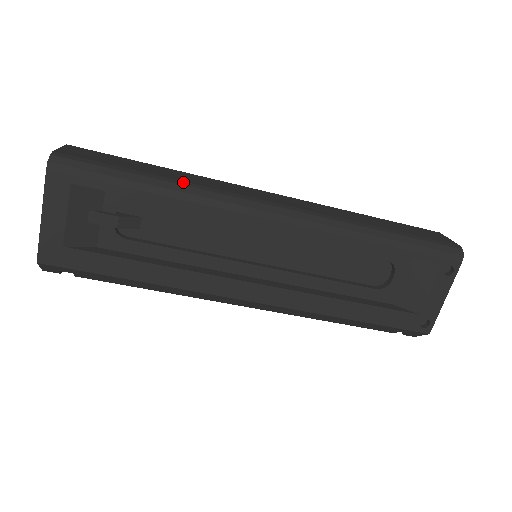
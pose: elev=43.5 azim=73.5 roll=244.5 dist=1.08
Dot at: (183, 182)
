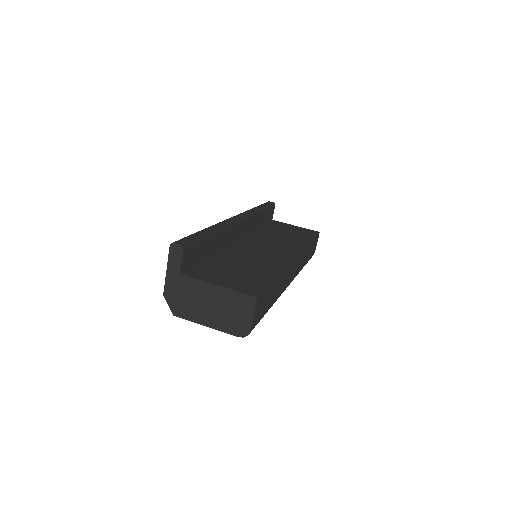
Dot at: occluded
